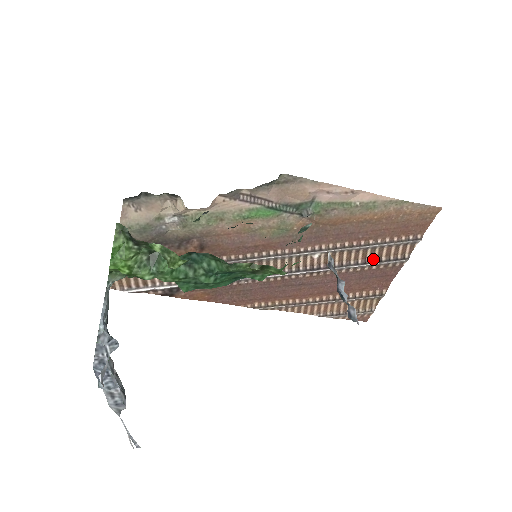
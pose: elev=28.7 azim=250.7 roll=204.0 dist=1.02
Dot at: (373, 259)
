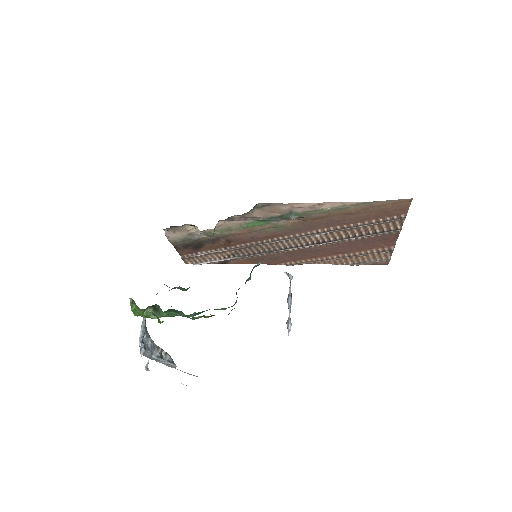
Dot at: (368, 232)
